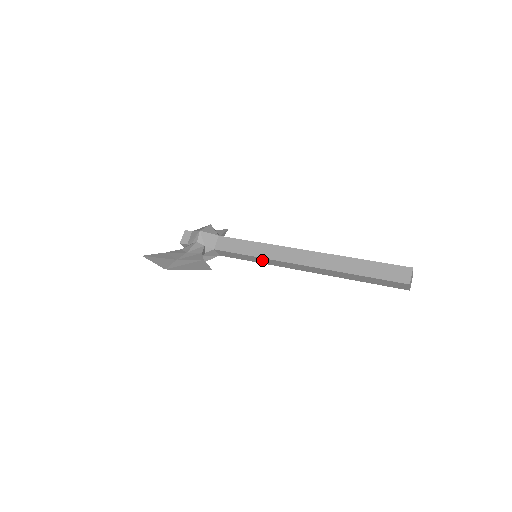
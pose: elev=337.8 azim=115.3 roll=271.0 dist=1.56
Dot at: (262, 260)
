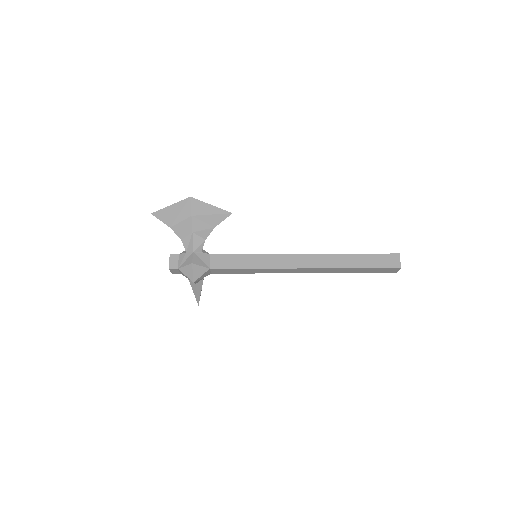
Dot at: (261, 260)
